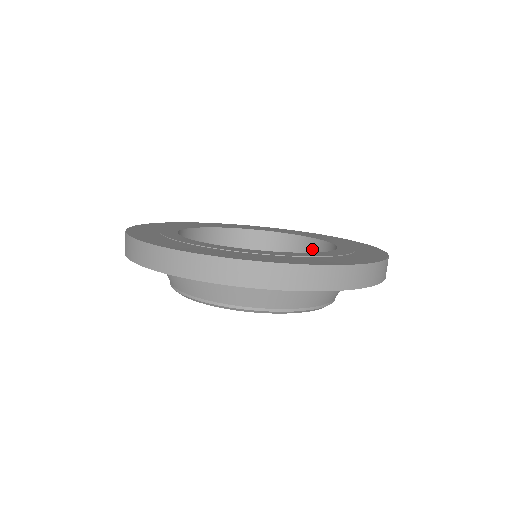
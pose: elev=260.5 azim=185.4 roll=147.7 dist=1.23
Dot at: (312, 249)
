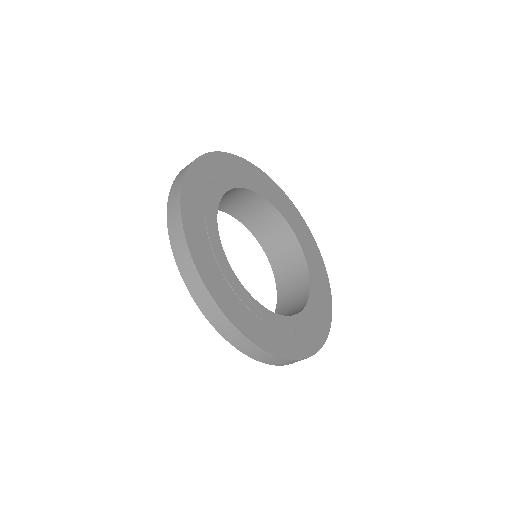
Dot at: (269, 213)
